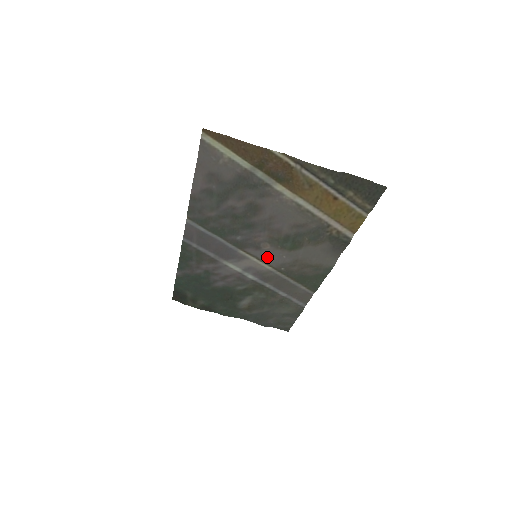
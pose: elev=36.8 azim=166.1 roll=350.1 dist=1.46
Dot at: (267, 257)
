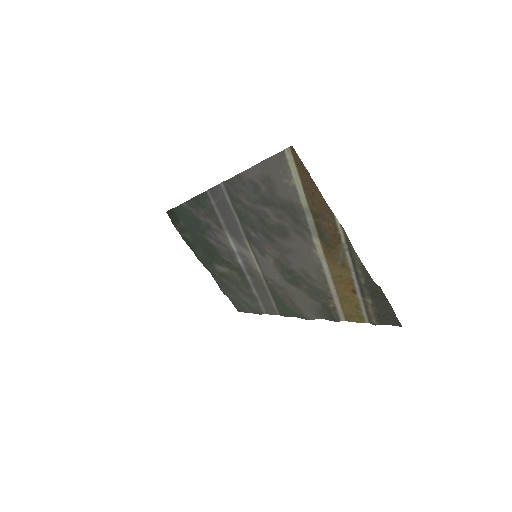
Dot at: (264, 265)
